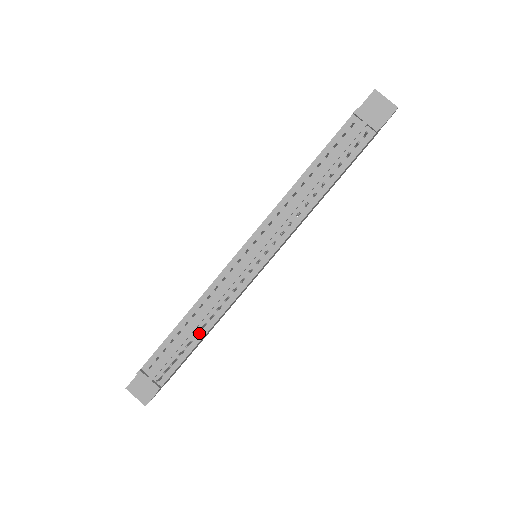
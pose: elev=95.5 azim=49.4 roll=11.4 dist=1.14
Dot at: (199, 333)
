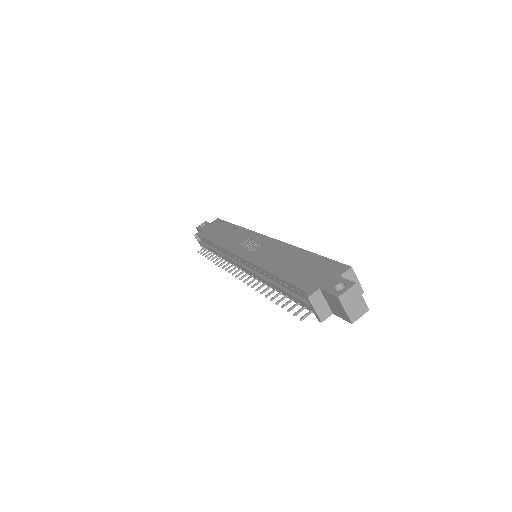
Dot at: occluded
